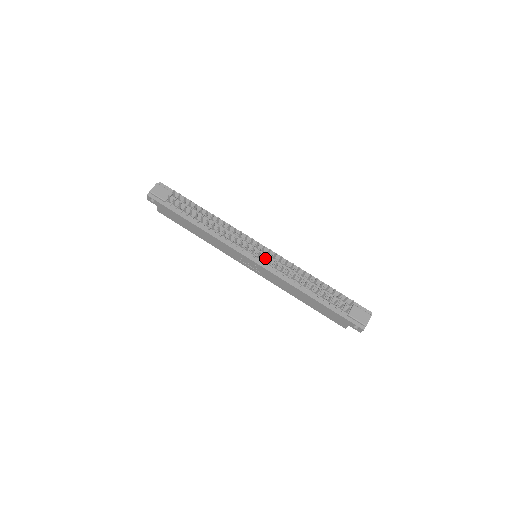
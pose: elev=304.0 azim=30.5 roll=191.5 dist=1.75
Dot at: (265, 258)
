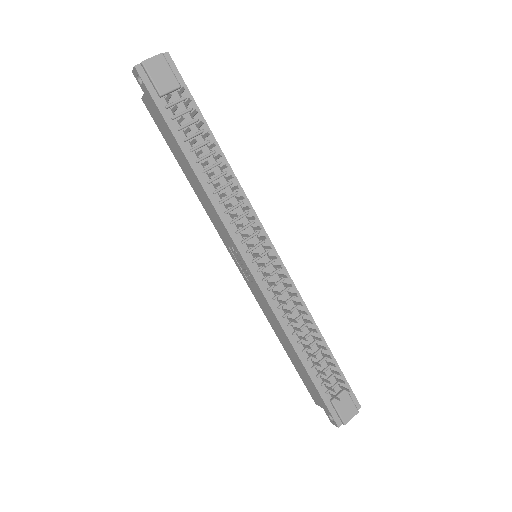
Dot at: (268, 275)
